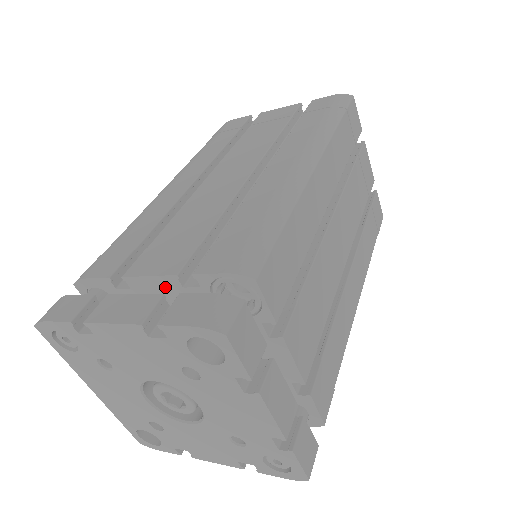
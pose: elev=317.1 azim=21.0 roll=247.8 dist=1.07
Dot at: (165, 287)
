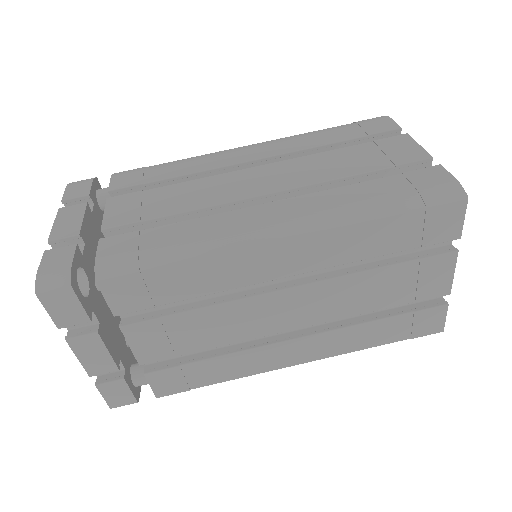
Dot at: occluded
